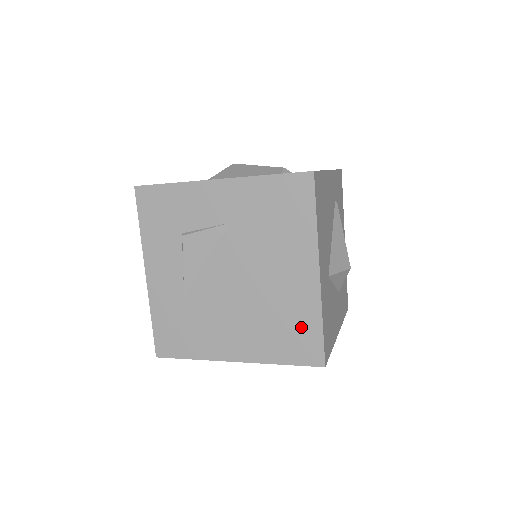
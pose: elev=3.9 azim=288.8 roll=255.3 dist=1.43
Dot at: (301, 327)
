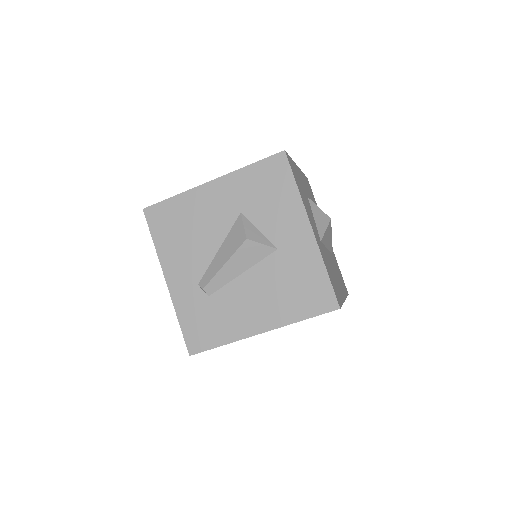
Dot at: occluded
